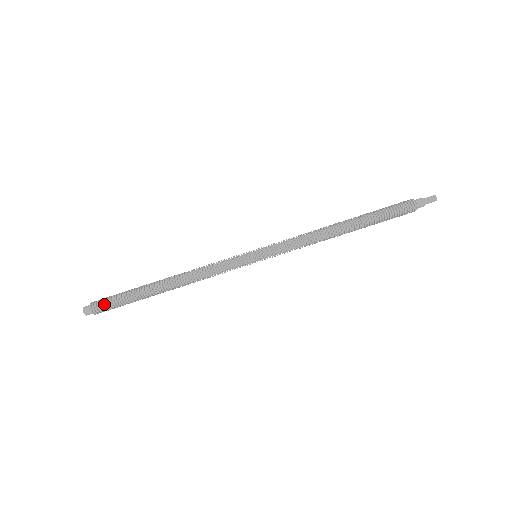
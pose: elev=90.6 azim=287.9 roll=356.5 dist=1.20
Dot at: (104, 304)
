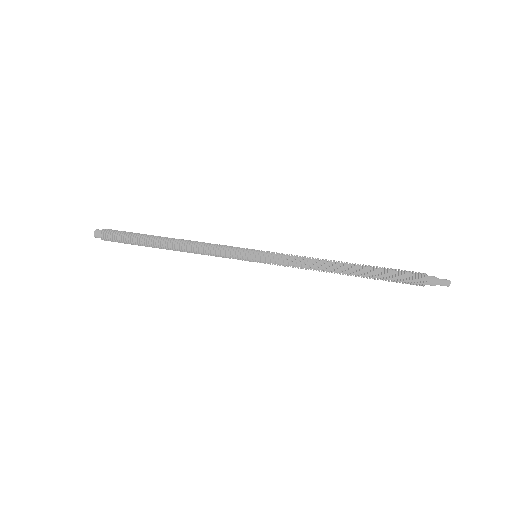
Dot at: (114, 231)
